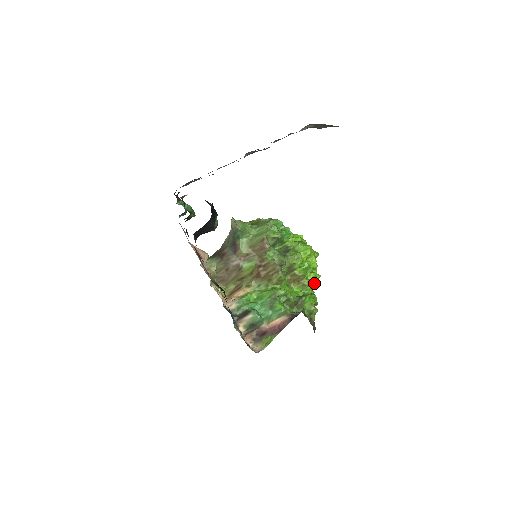
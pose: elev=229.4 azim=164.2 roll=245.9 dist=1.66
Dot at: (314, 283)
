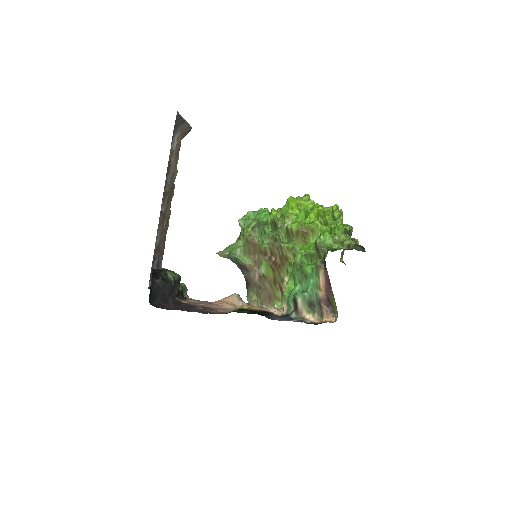
Dot at: (338, 215)
